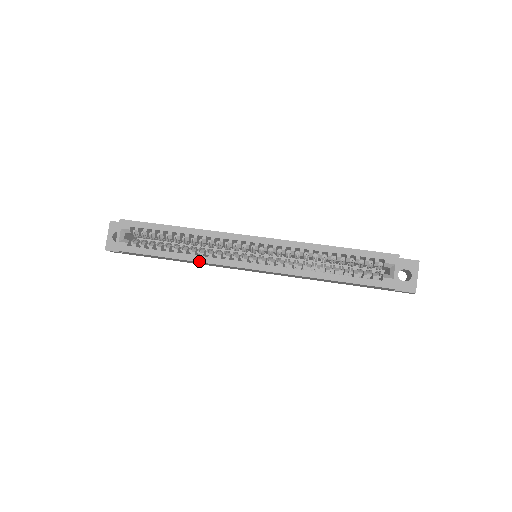
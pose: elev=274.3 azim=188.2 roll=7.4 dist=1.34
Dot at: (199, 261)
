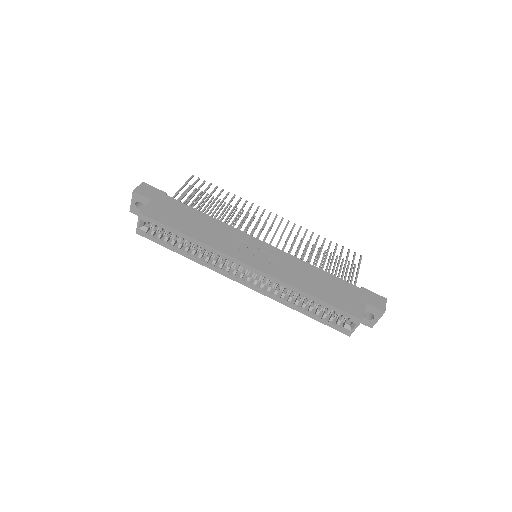
Dot at: (203, 265)
